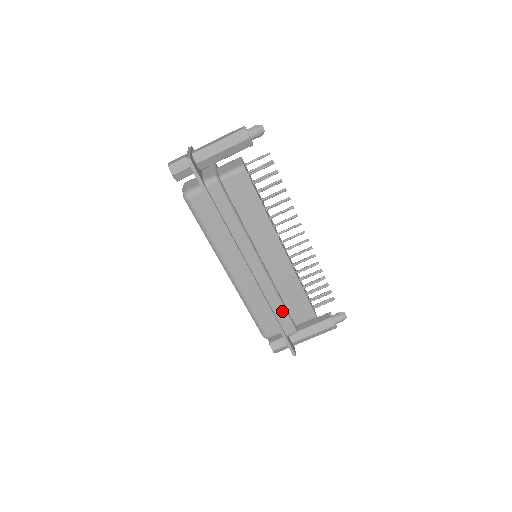
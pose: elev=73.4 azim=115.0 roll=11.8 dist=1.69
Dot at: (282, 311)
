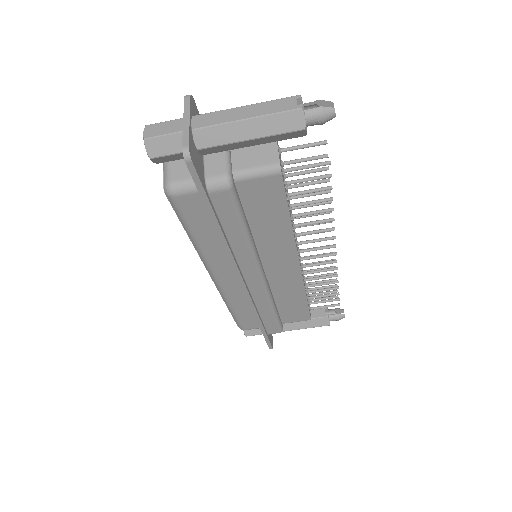
Dot at: (272, 317)
